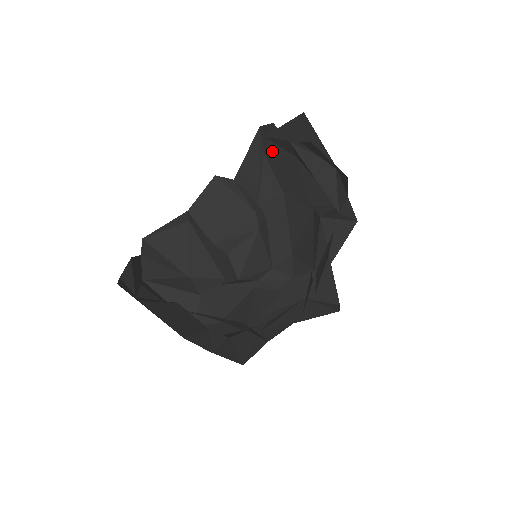
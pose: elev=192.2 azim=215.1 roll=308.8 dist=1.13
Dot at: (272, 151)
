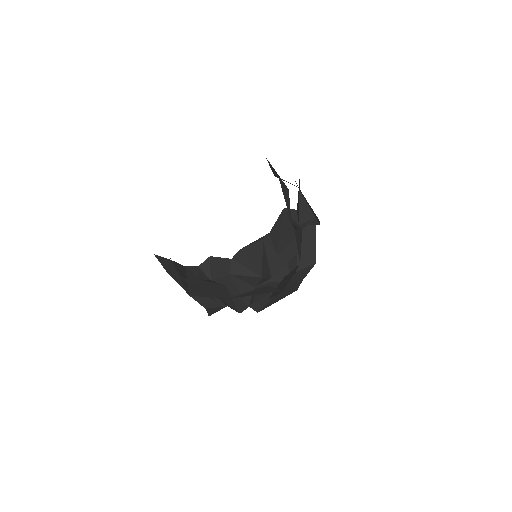
Dot at: occluded
